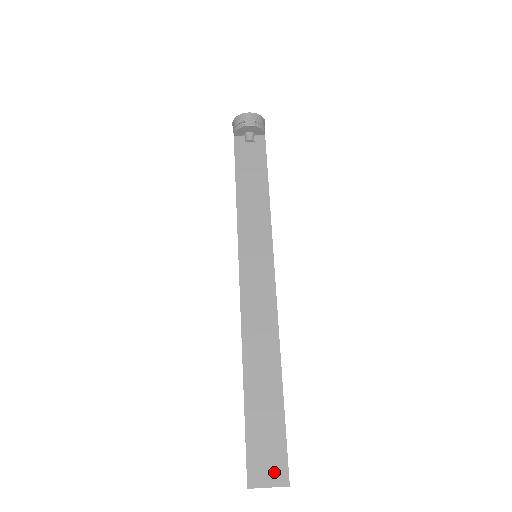
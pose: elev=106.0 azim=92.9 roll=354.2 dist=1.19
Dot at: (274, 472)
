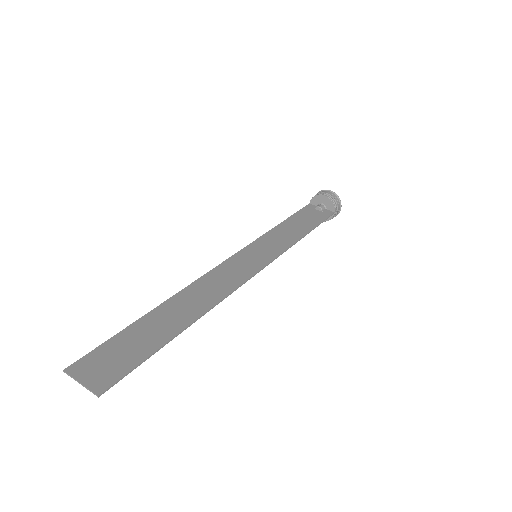
Dot at: (100, 376)
